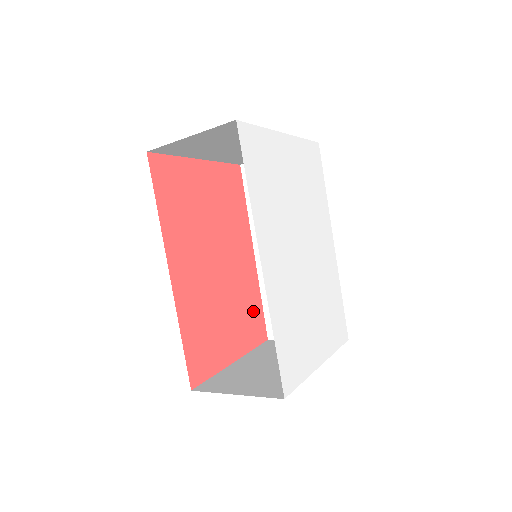
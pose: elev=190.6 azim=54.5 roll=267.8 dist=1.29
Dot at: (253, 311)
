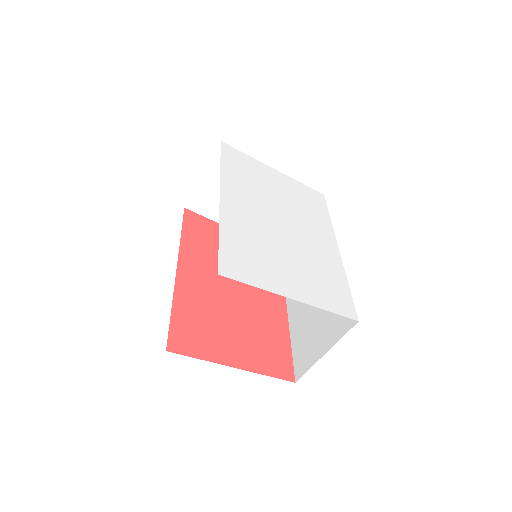
Dot at: (276, 346)
